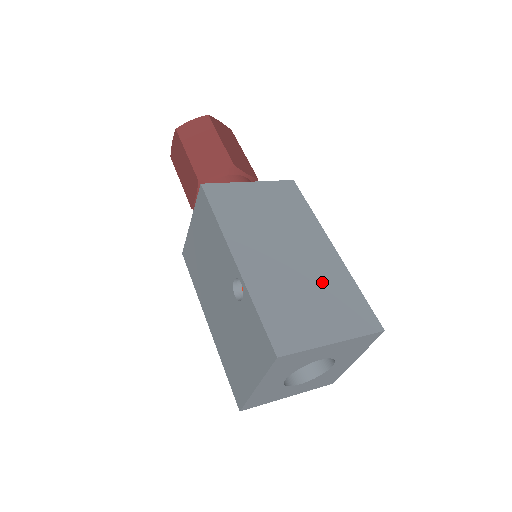
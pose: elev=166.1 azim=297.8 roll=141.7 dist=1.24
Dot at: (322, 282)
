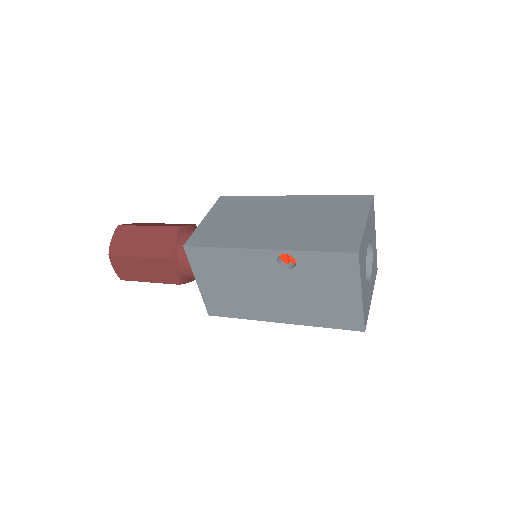
Dot at: (316, 211)
